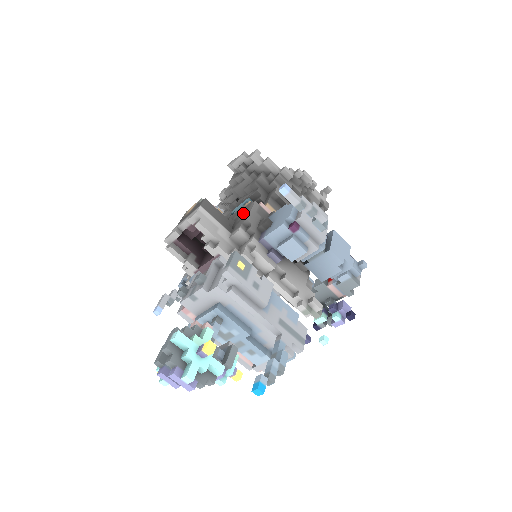
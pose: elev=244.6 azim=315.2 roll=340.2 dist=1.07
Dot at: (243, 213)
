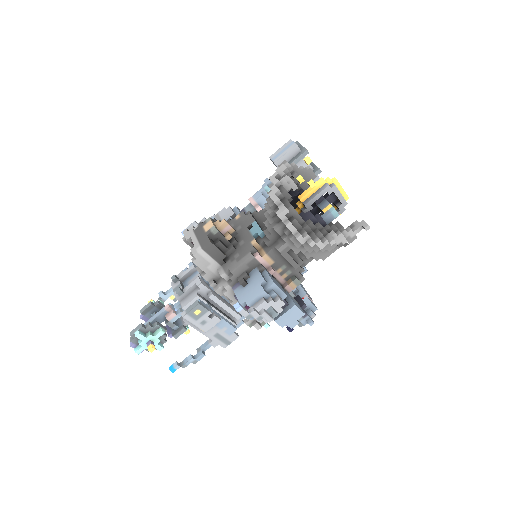
Dot at: (241, 253)
